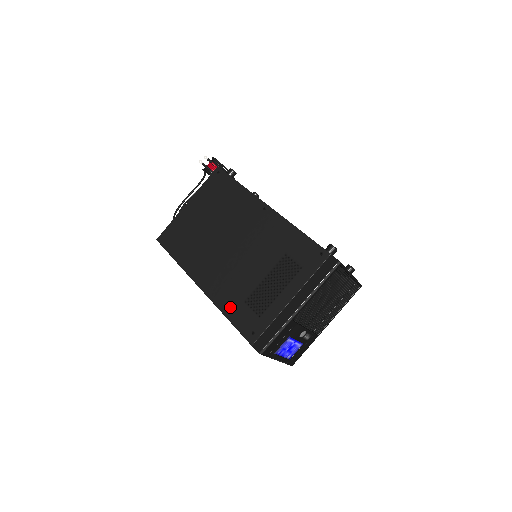
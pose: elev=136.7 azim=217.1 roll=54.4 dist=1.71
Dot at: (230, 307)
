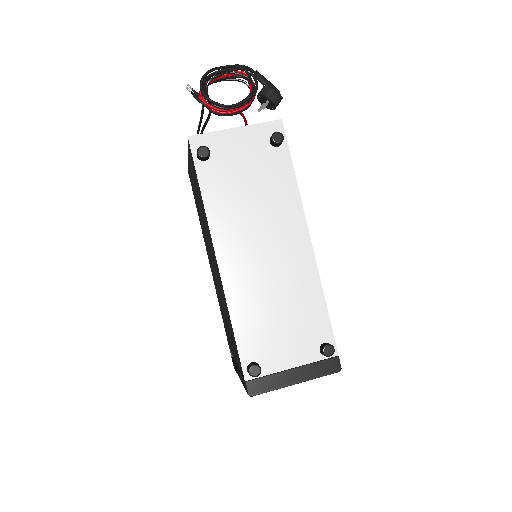
Dot at: (221, 311)
